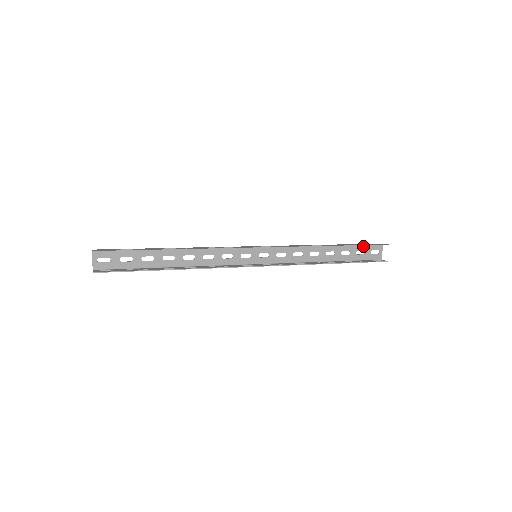
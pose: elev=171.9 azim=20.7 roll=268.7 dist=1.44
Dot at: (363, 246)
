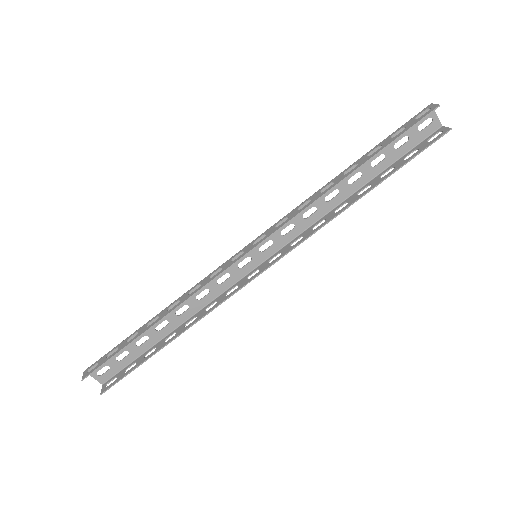
Dot at: (400, 131)
